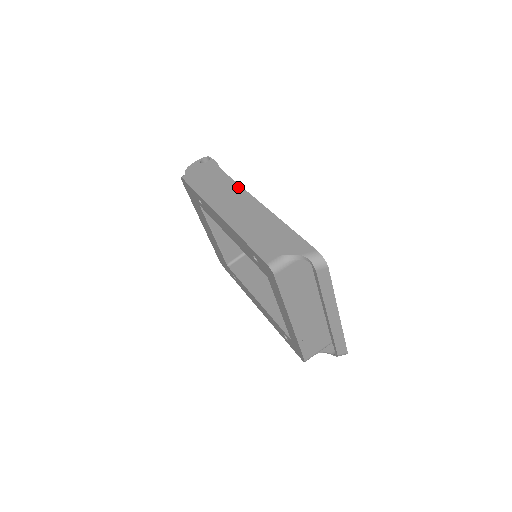
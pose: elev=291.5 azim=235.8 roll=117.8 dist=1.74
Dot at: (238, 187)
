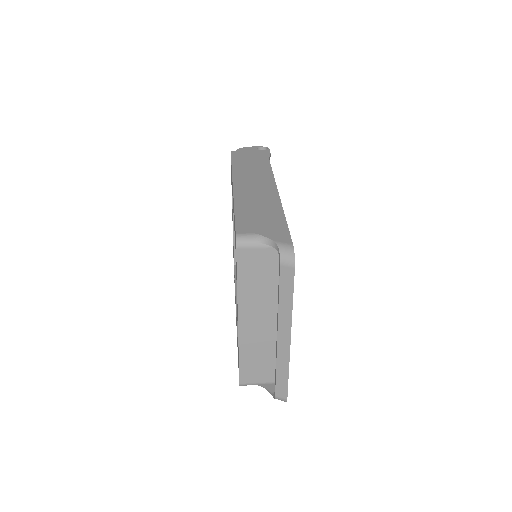
Dot at: (270, 174)
